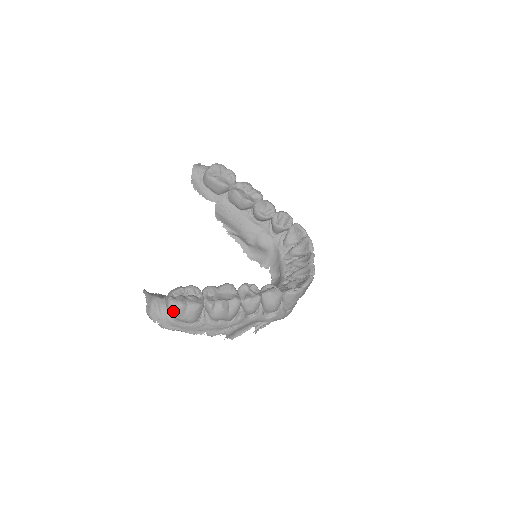
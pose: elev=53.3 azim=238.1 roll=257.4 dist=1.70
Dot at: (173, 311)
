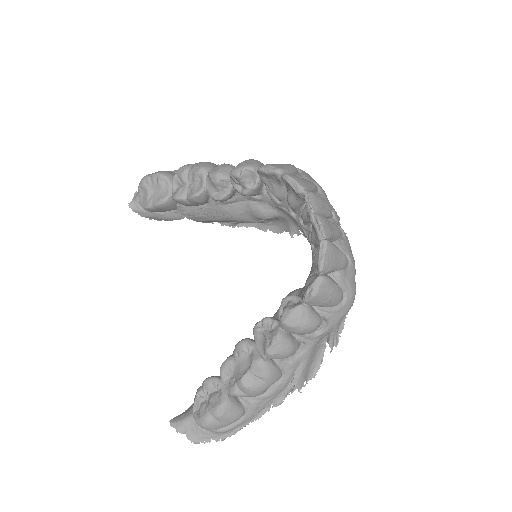
Dot at: (207, 429)
